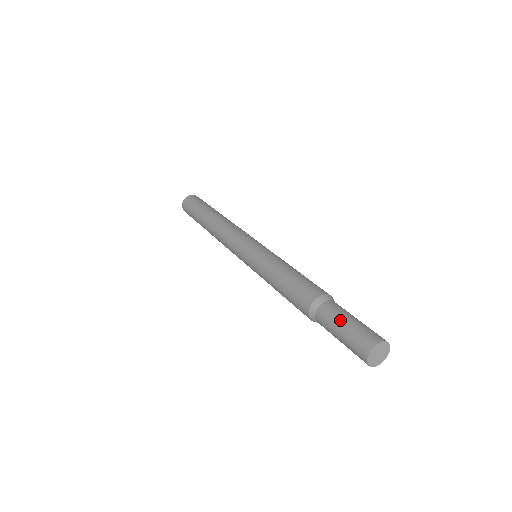
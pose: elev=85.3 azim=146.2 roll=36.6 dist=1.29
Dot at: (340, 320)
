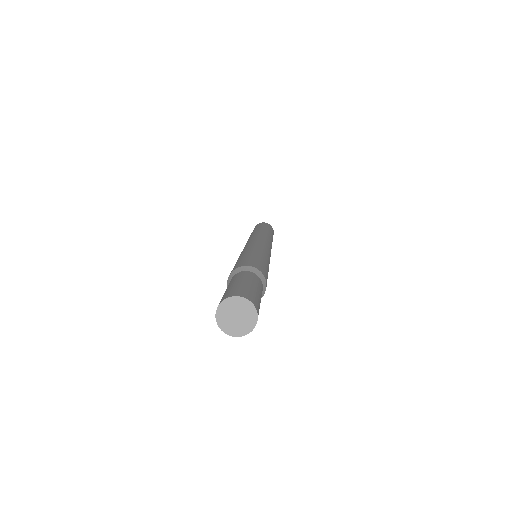
Dot at: (238, 279)
